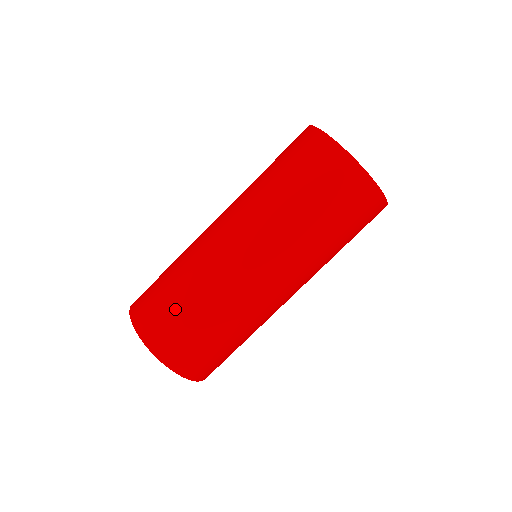
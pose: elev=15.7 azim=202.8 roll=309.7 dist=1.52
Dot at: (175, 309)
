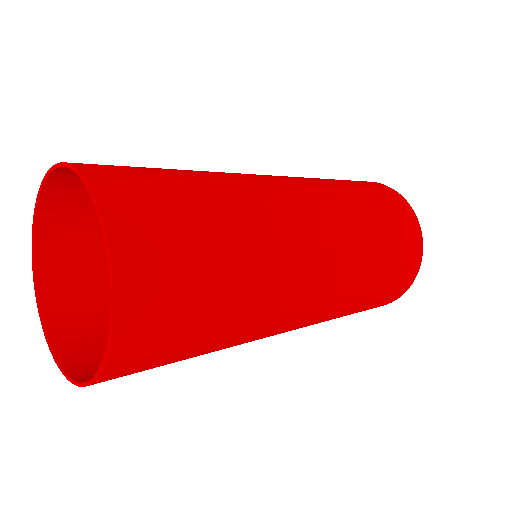
Dot at: (196, 224)
